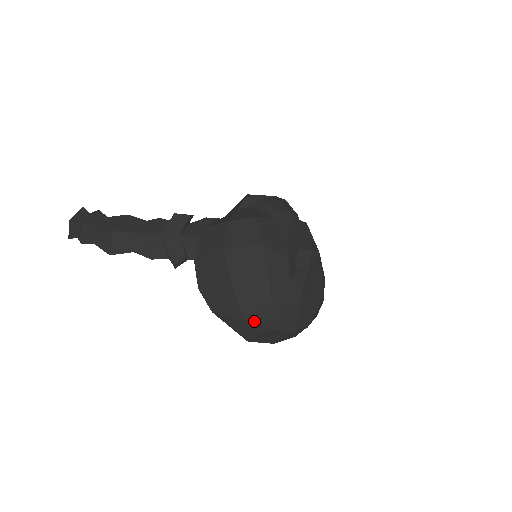
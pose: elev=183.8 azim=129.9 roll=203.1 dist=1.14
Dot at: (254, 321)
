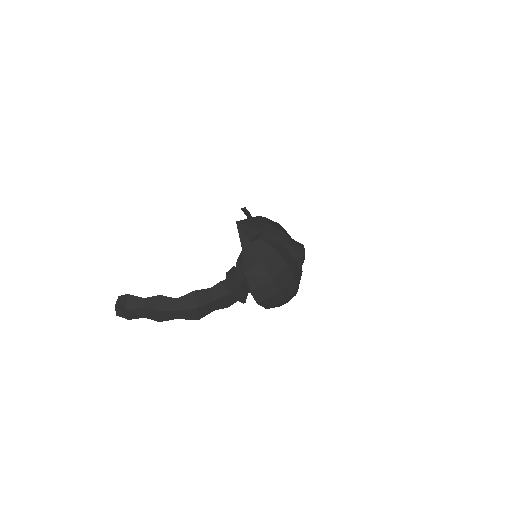
Dot at: occluded
